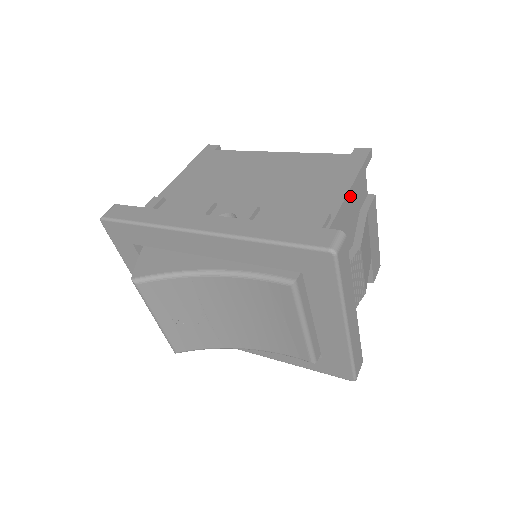
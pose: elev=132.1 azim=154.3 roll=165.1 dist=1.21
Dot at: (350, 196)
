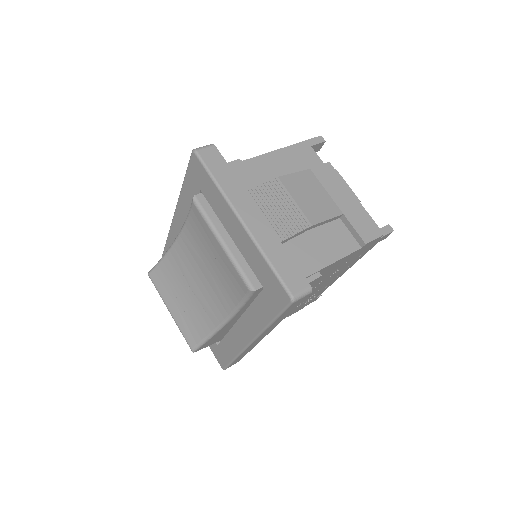
Dot at: (277, 156)
